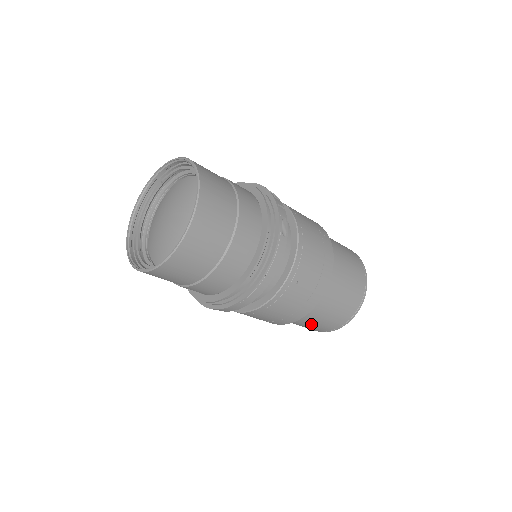
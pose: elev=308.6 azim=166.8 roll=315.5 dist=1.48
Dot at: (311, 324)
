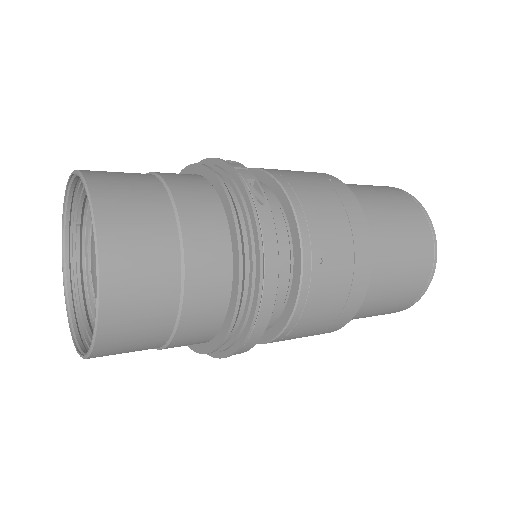
Dot at: (381, 307)
